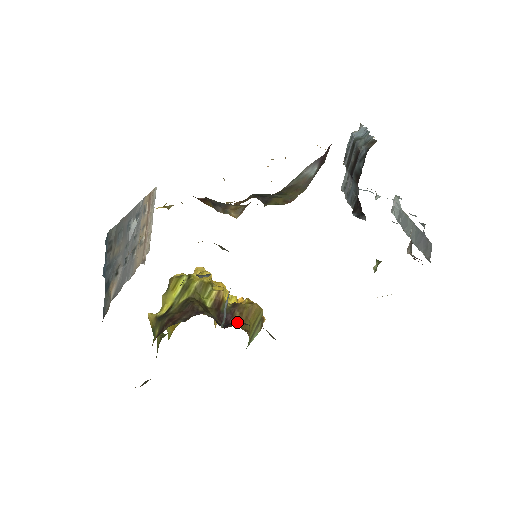
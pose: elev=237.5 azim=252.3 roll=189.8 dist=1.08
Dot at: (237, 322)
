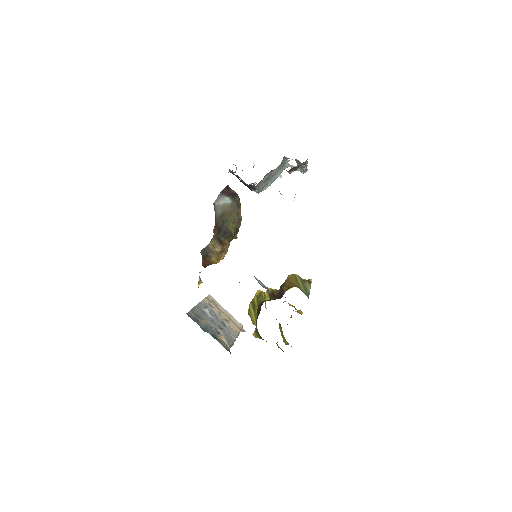
Dot at: occluded
